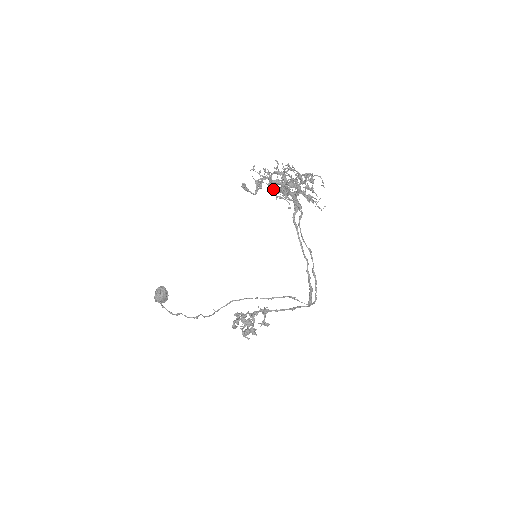
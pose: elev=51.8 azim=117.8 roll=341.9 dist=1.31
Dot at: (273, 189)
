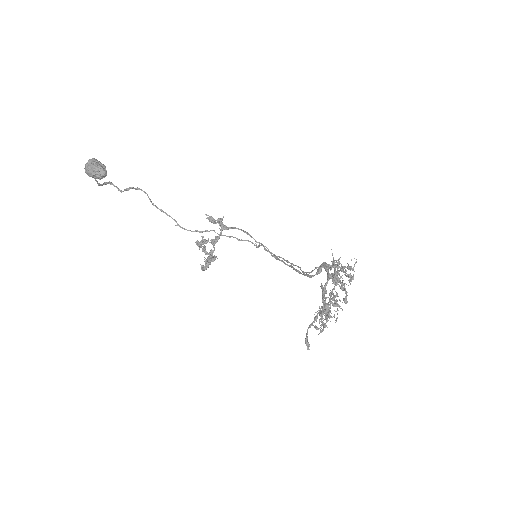
Dot at: occluded
